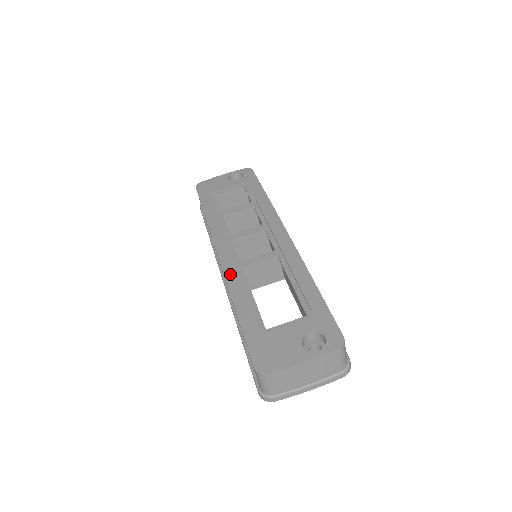
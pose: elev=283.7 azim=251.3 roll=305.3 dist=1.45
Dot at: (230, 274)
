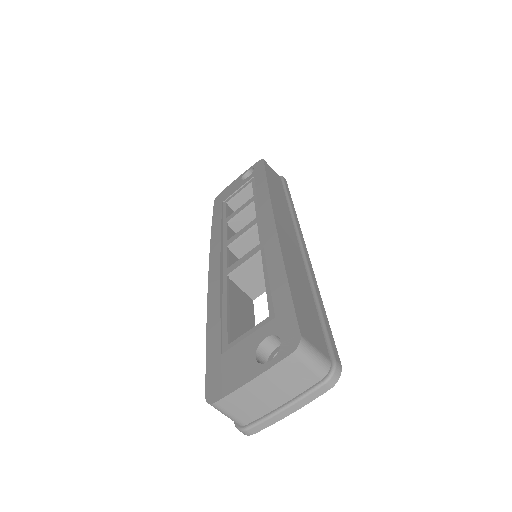
Dot at: (212, 286)
